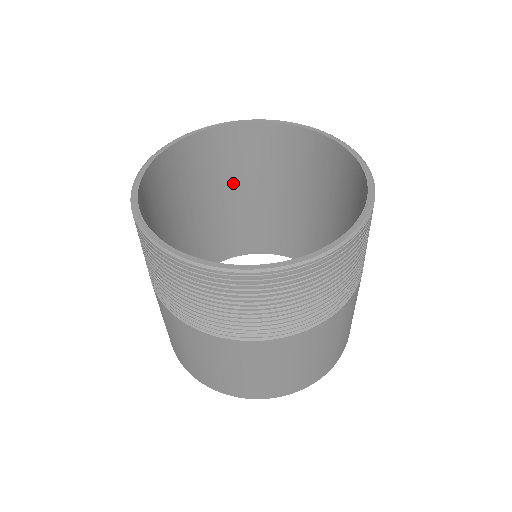
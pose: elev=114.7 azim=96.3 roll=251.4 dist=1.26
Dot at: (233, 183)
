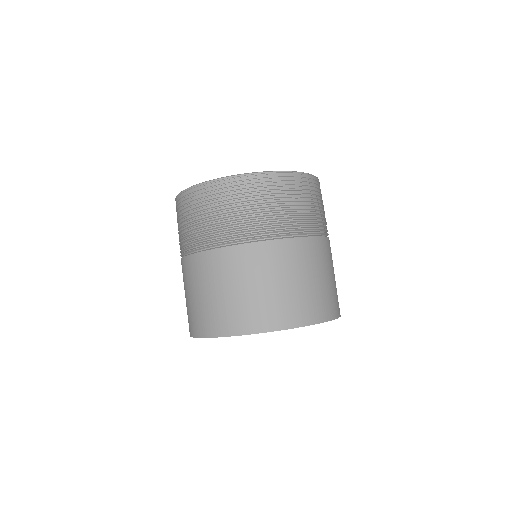
Dot at: occluded
